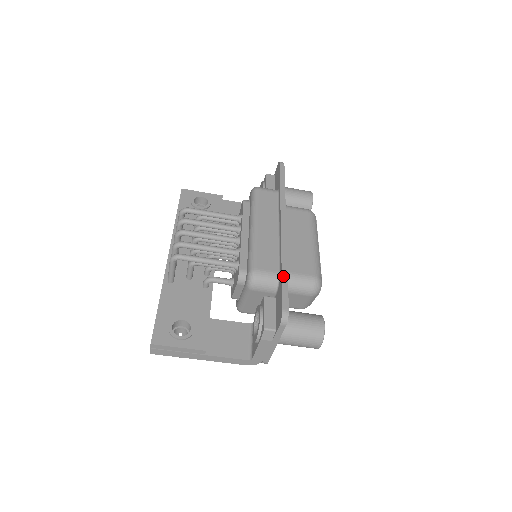
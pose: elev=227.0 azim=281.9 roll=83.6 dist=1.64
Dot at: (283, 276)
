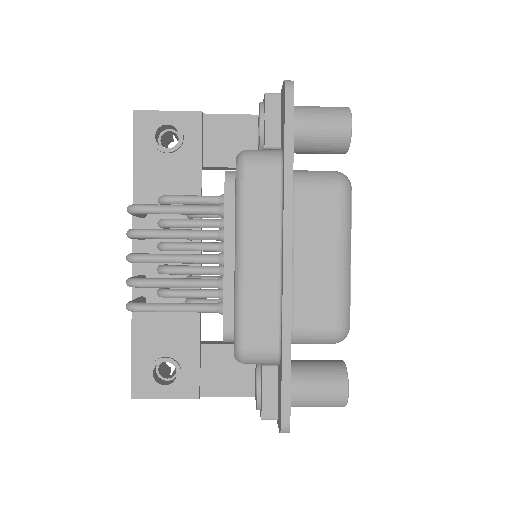
Dot at: (284, 364)
